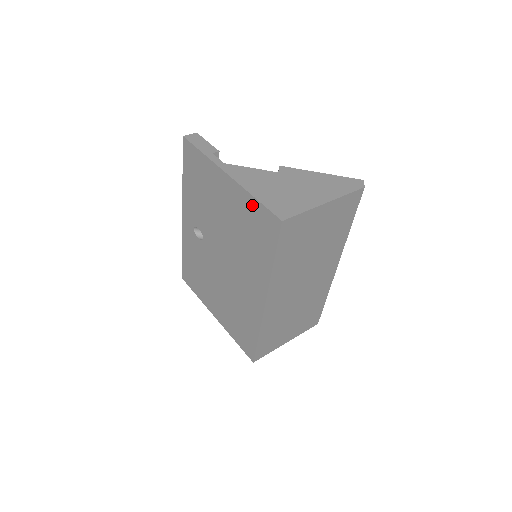
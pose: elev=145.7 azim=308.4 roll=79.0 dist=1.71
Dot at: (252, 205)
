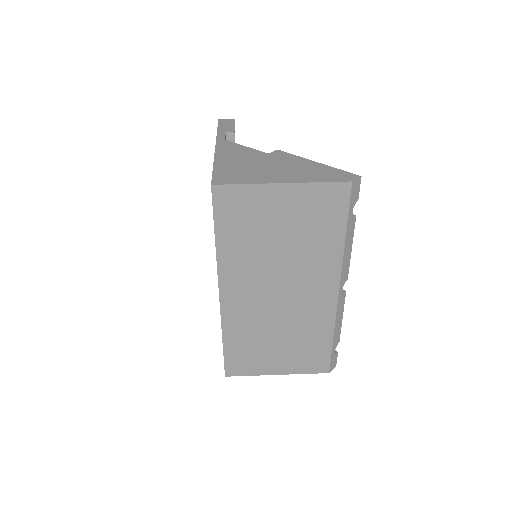
Dot at: occluded
